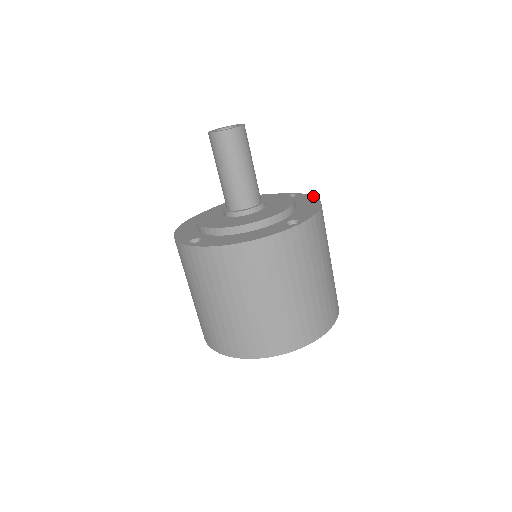
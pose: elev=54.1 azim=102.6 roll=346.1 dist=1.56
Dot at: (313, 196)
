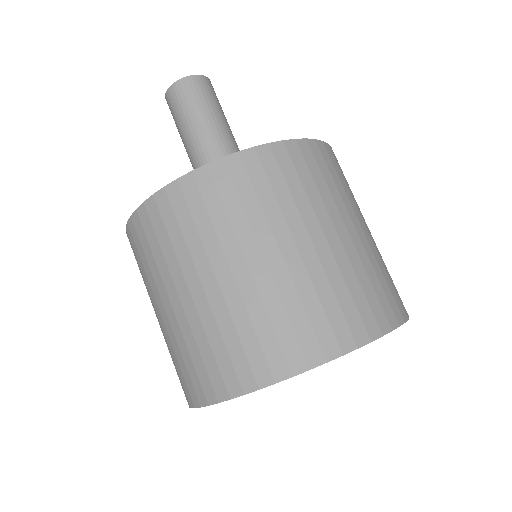
Dot at: occluded
